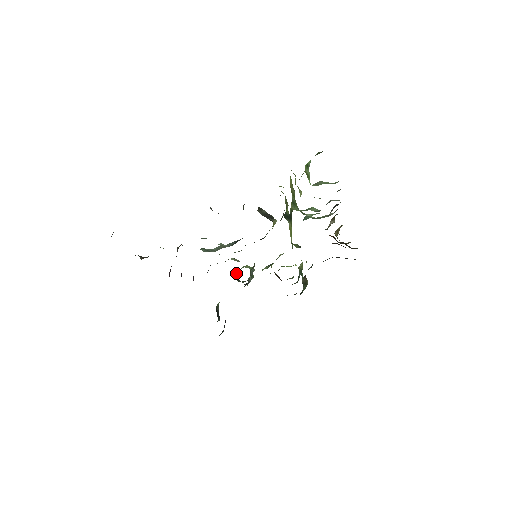
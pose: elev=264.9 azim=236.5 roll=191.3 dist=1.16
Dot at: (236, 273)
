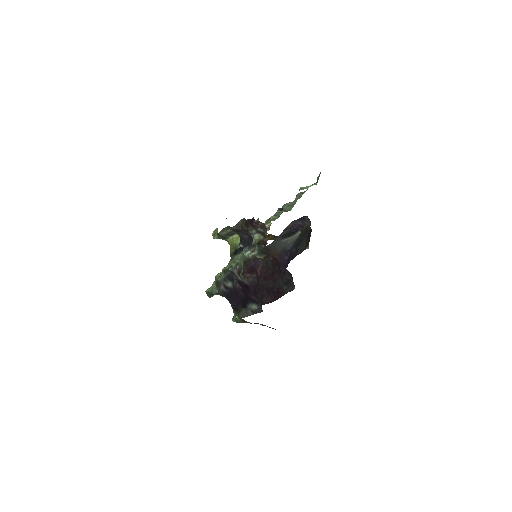
Dot at: (208, 290)
